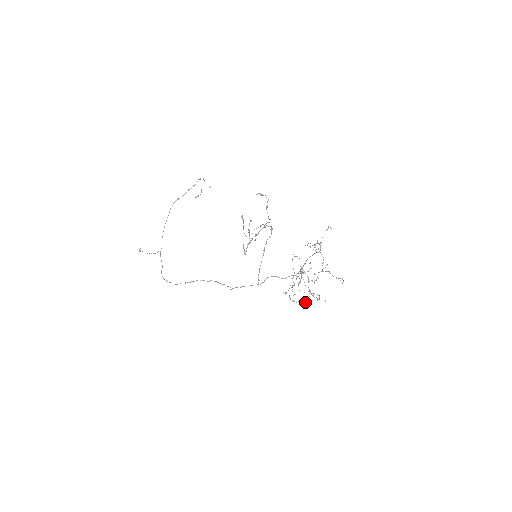
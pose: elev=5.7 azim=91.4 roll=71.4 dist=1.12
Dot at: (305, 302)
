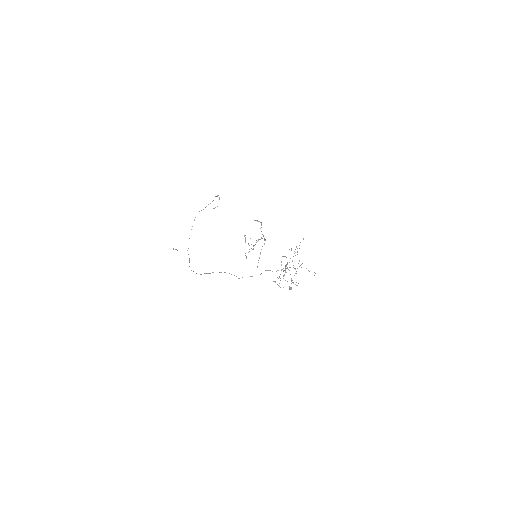
Dot at: (291, 288)
